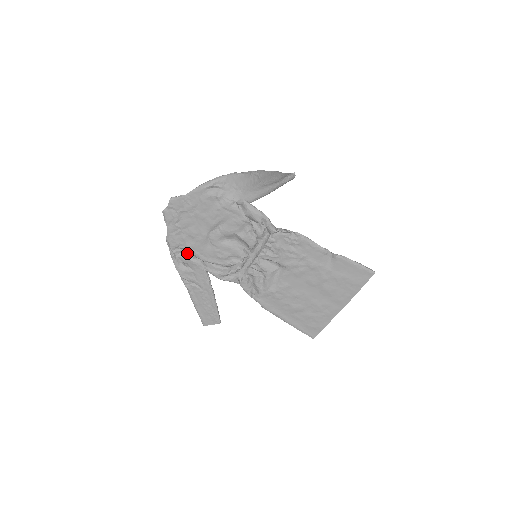
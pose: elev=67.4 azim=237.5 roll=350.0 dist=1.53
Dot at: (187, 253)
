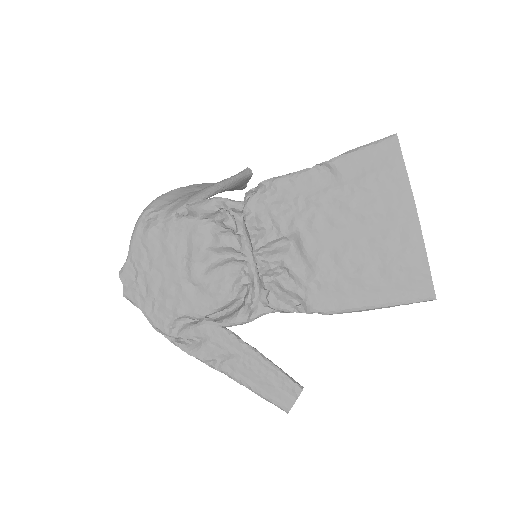
Dot at: (186, 324)
